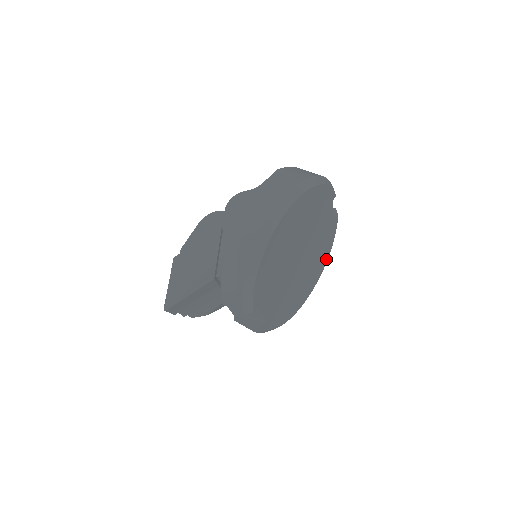
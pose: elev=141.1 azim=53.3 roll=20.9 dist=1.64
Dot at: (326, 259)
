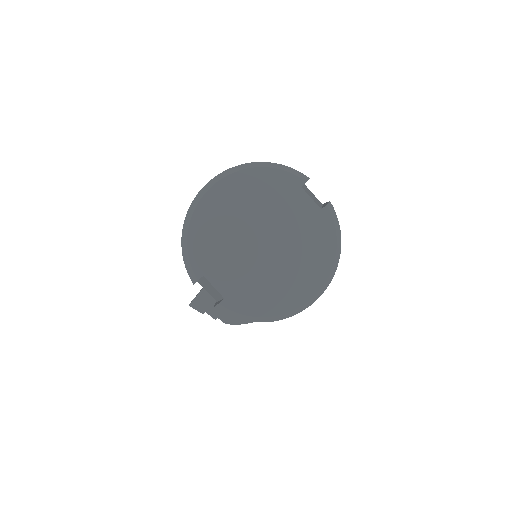
Dot at: (331, 257)
